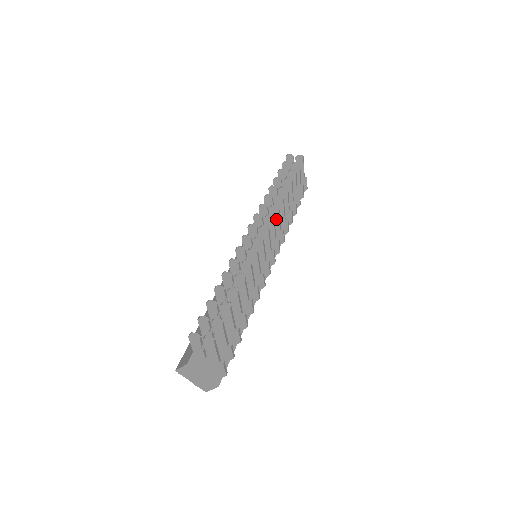
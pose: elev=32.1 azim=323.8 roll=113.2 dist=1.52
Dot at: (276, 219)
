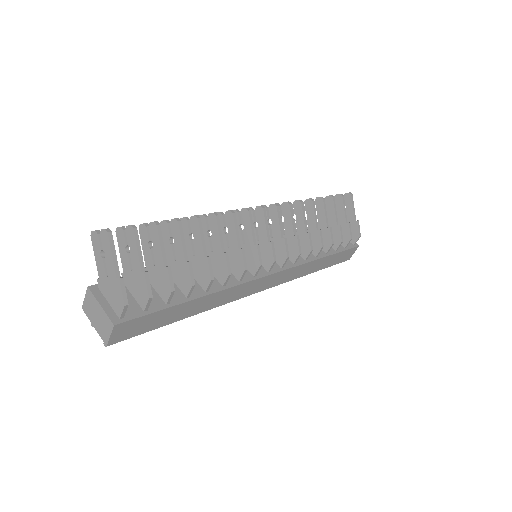
Dot at: (288, 220)
